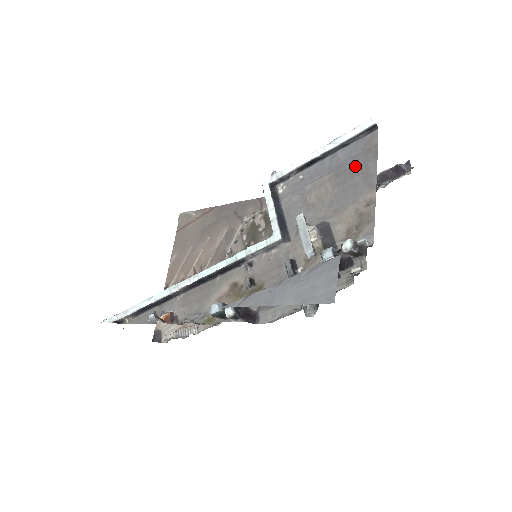
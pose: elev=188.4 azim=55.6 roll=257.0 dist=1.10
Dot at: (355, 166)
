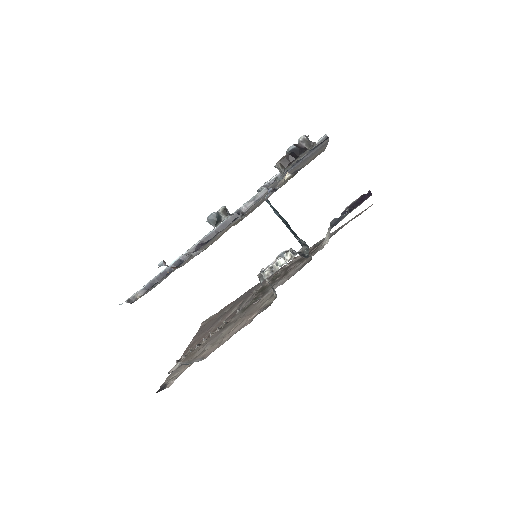
Dot at: (316, 151)
